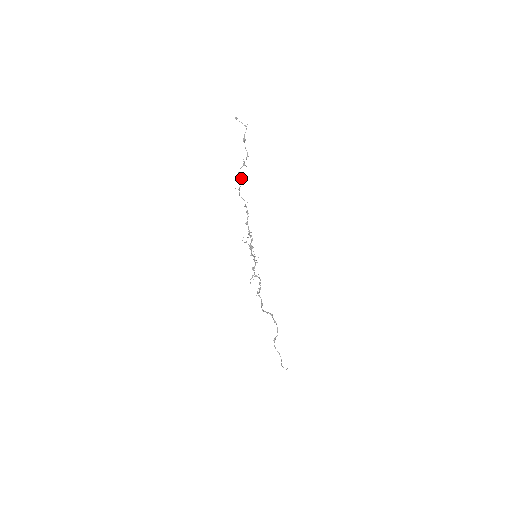
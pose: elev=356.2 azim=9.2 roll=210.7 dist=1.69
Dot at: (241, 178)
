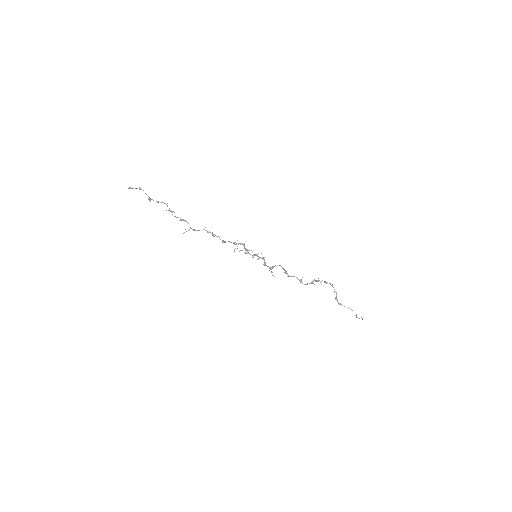
Dot at: (182, 220)
